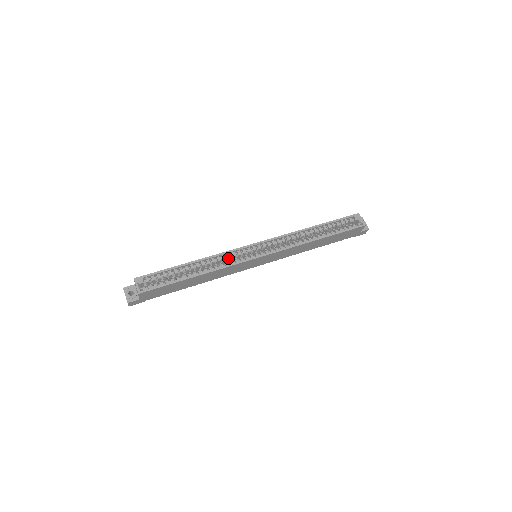
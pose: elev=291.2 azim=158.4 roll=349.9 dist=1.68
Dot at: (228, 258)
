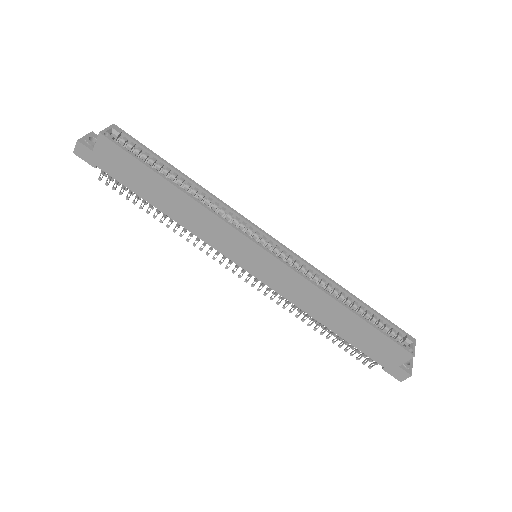
Dot at: (226, 216)
